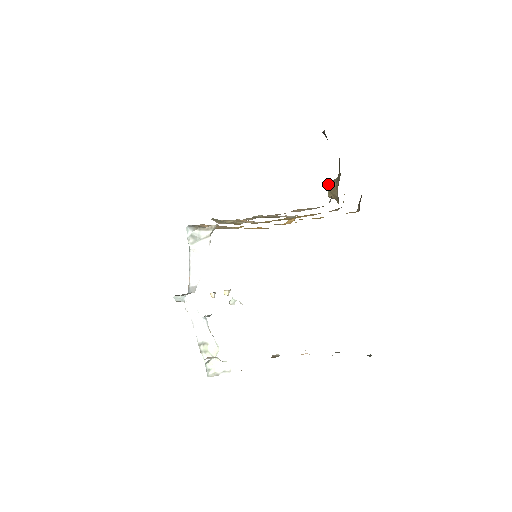
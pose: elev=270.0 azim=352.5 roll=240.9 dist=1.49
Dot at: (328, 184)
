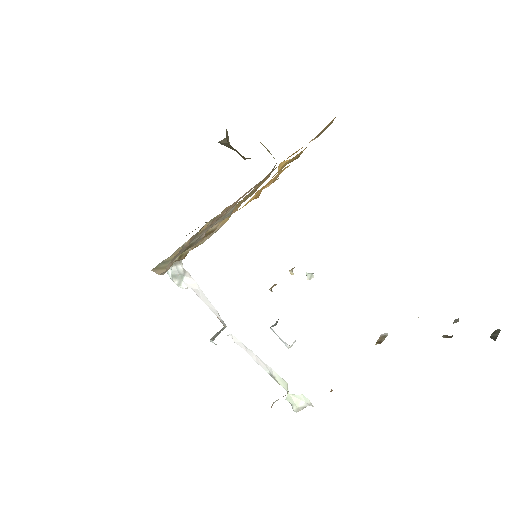
Dot at: (226, 145)
